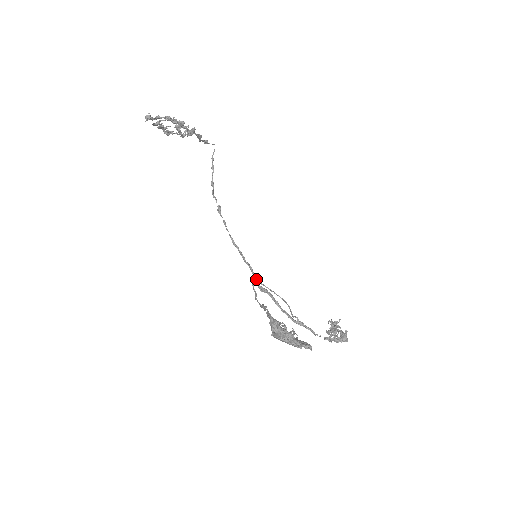
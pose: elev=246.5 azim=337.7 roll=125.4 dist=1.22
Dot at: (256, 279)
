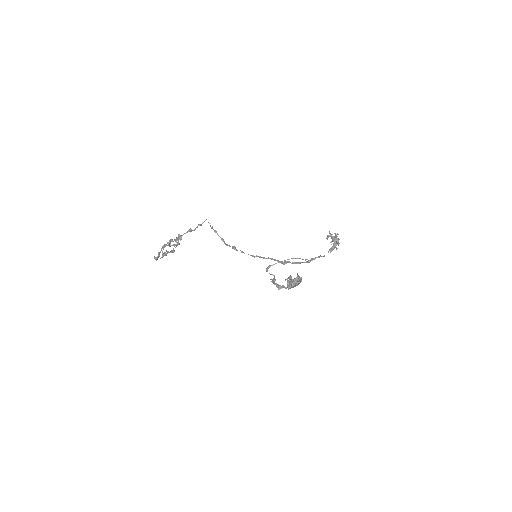
Dot at: (278, 261)
